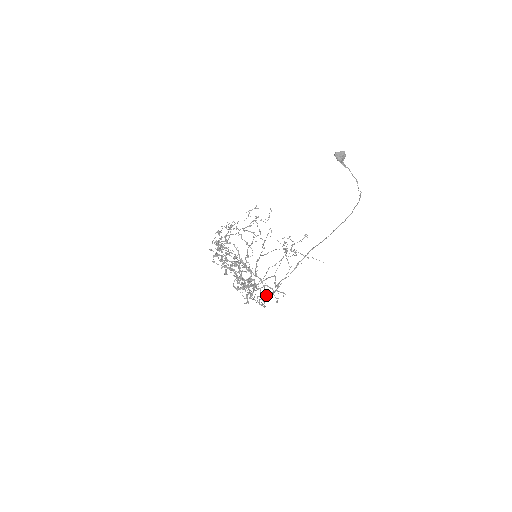
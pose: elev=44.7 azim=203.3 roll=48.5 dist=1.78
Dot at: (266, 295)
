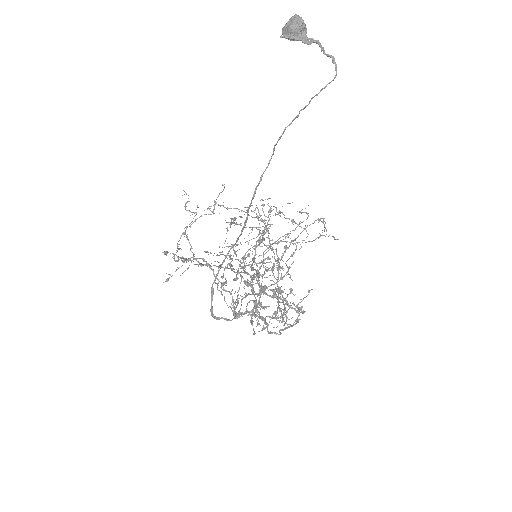
Dot at: occluded
